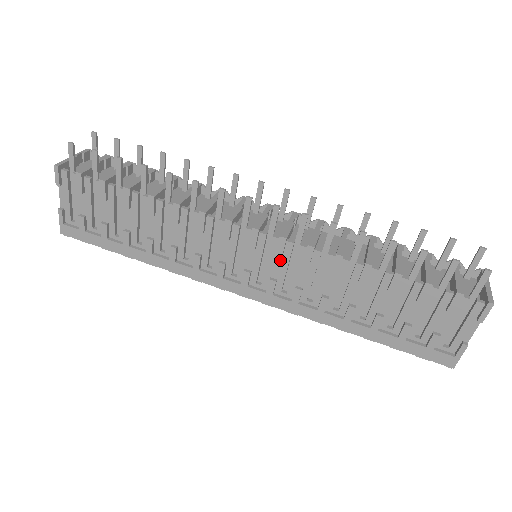
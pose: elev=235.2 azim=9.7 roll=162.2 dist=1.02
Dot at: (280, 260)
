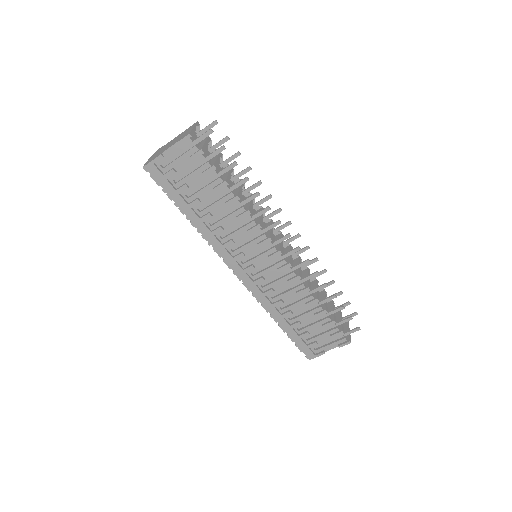
Dot at: (277, 272)
